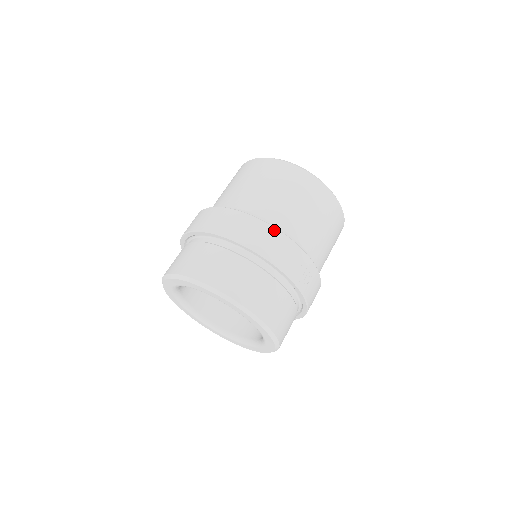
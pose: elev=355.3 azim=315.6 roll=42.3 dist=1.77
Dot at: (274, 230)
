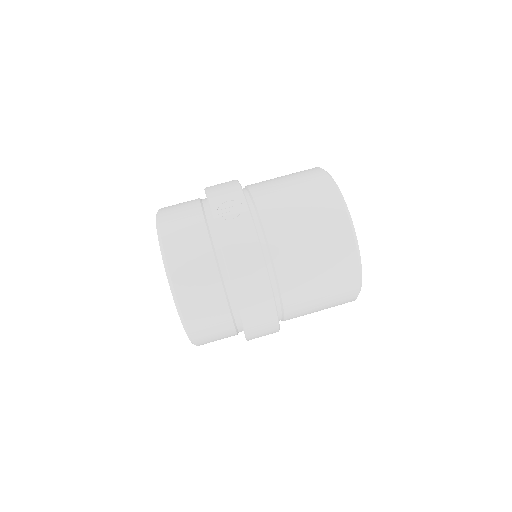
Dot at: (234, 181)
